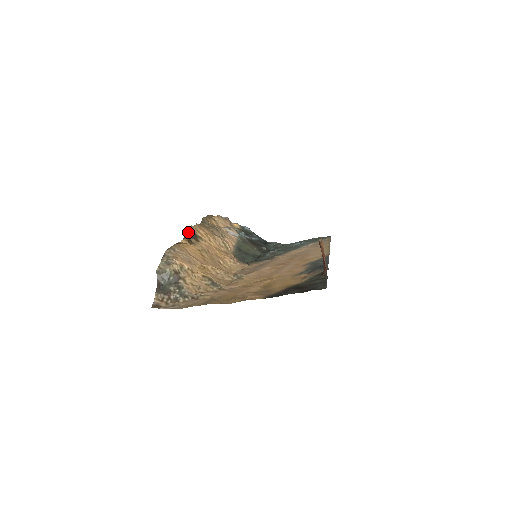
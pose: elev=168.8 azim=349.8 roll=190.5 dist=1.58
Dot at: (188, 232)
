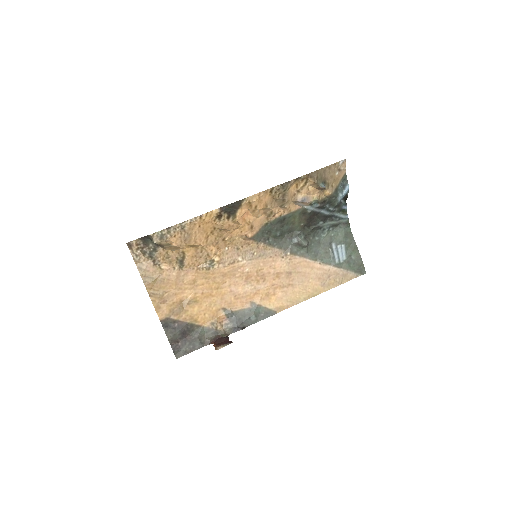
Dot at: (231, 207)
